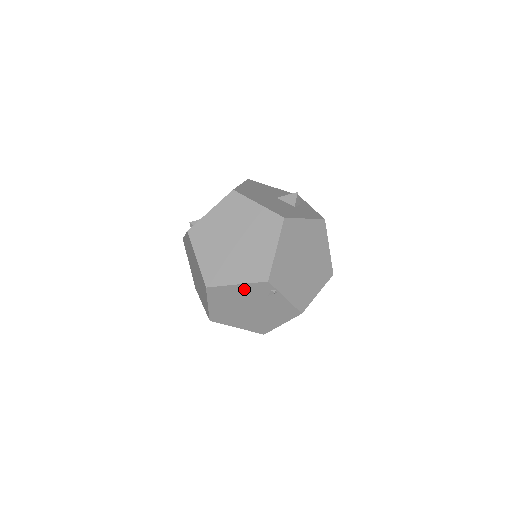
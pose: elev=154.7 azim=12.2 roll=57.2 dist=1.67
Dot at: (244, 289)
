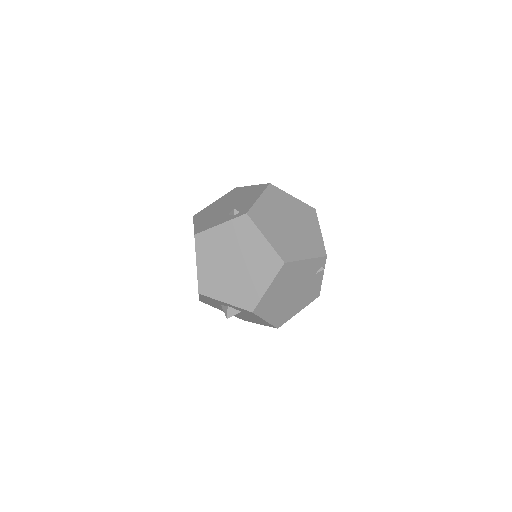
Dot at: (307, 265)
